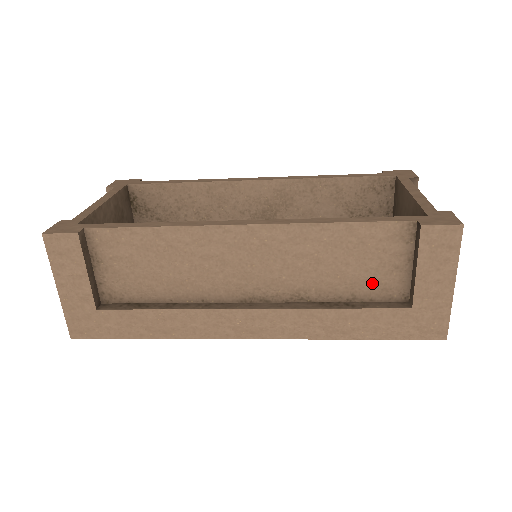
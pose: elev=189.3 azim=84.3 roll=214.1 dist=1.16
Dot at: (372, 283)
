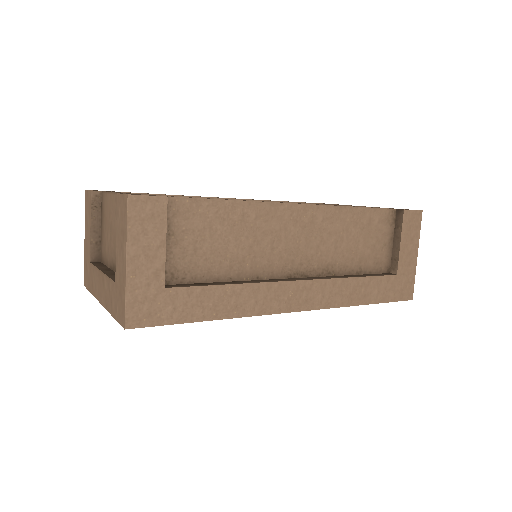
Dot at: (371, 258)
